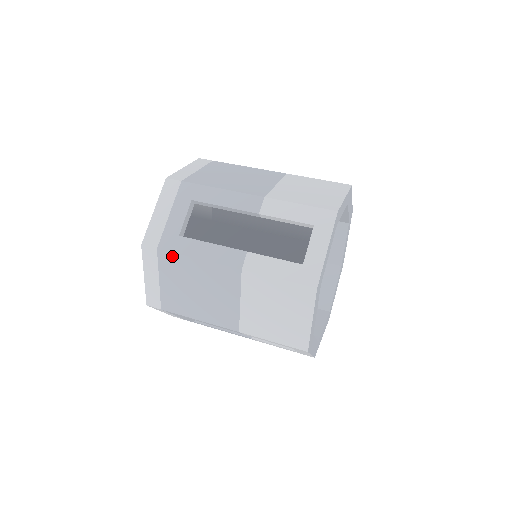
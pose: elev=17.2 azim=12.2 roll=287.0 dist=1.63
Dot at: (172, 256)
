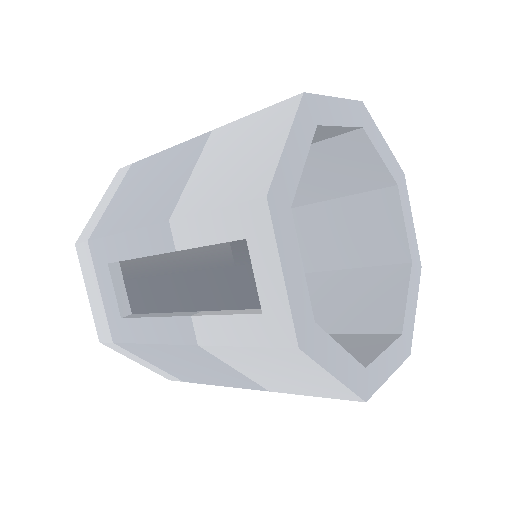
Dot at: (131, 346)
